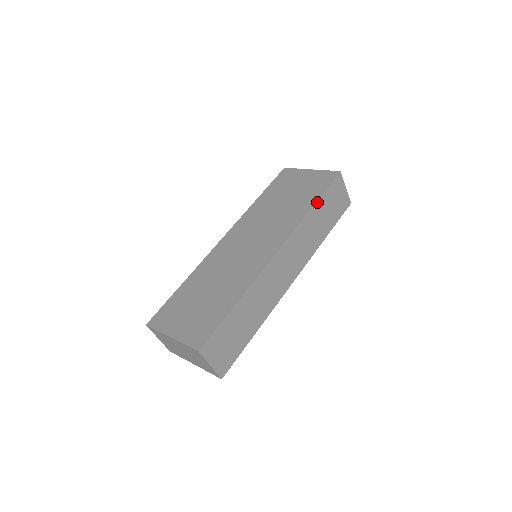
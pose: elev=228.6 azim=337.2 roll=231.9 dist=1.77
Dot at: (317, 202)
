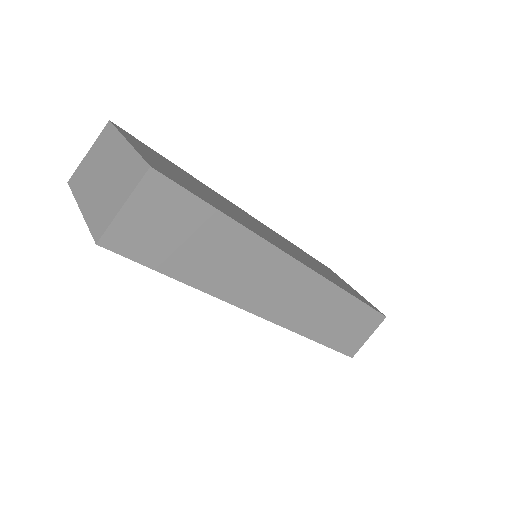
Dot at: (356, 299)
